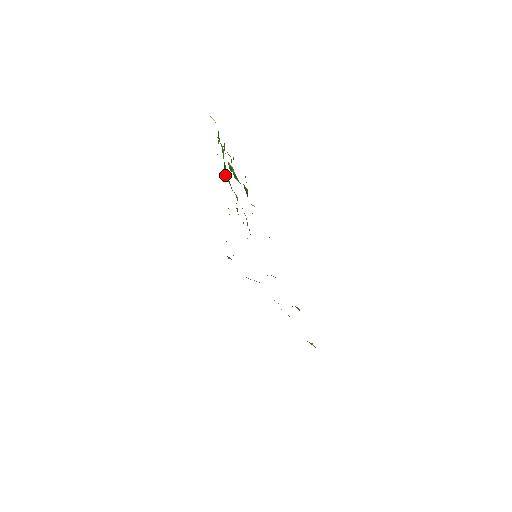
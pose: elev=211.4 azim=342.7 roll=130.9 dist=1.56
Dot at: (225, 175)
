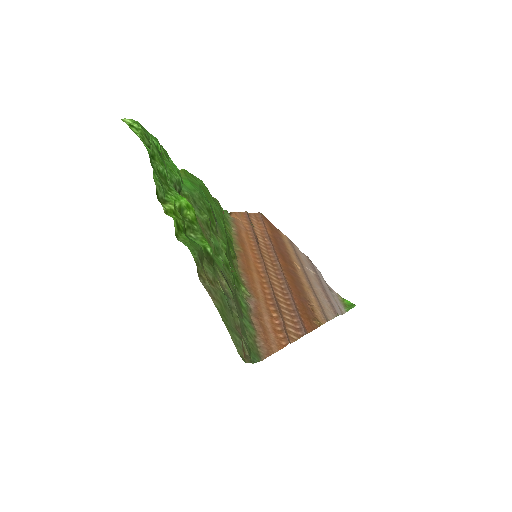
Dot at: (181, 195)
